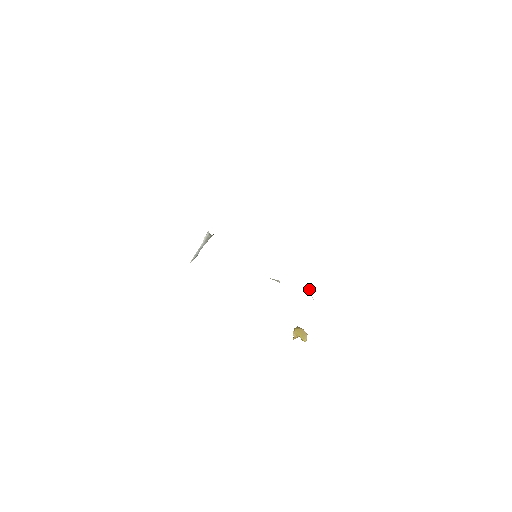
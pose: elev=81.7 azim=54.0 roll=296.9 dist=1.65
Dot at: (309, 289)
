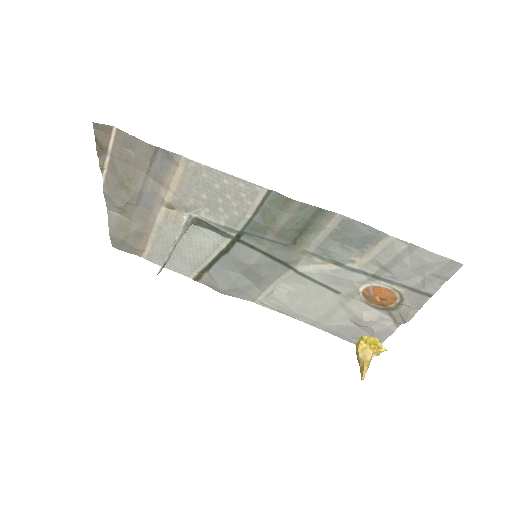
Dot at: (342, 293)
